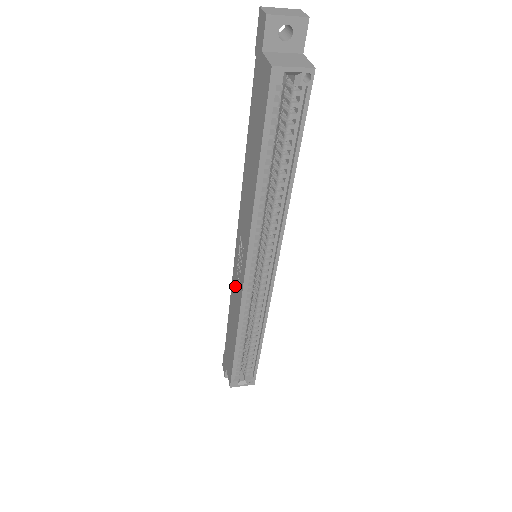
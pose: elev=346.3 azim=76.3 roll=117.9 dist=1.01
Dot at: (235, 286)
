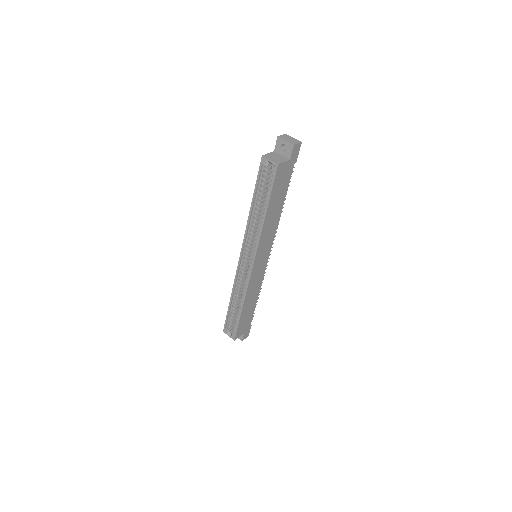
Dot at: occluded
